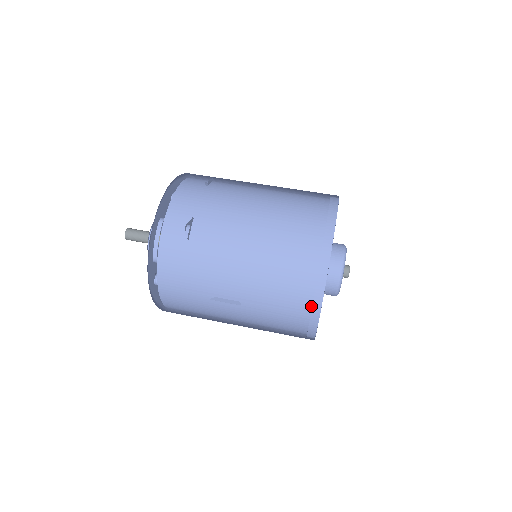
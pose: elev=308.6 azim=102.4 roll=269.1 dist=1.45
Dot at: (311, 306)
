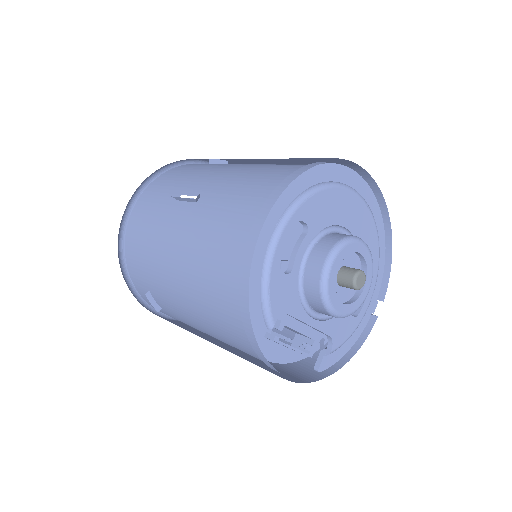
Dot at: (276, 191)
